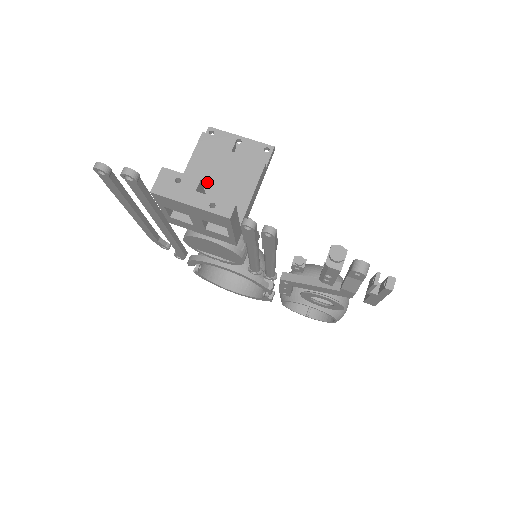
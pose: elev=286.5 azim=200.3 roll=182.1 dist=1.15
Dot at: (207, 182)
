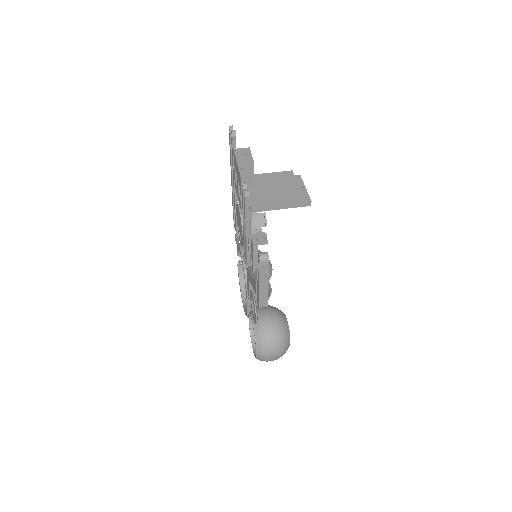
Dot at: (265, 183)
